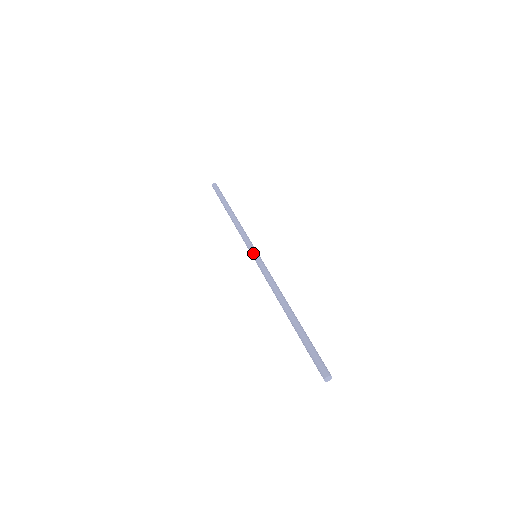
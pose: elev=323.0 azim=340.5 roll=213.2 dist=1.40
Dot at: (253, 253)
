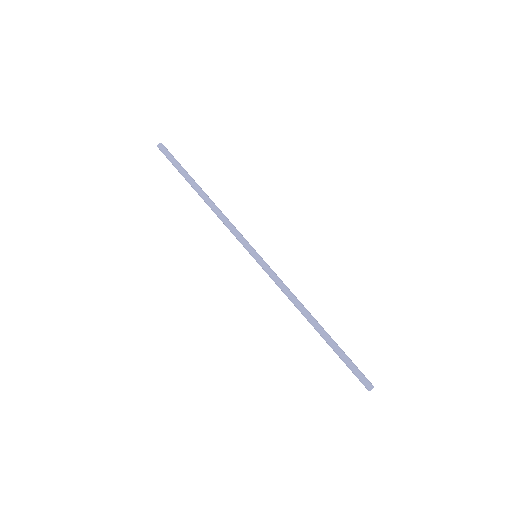
Dot at: occluded
